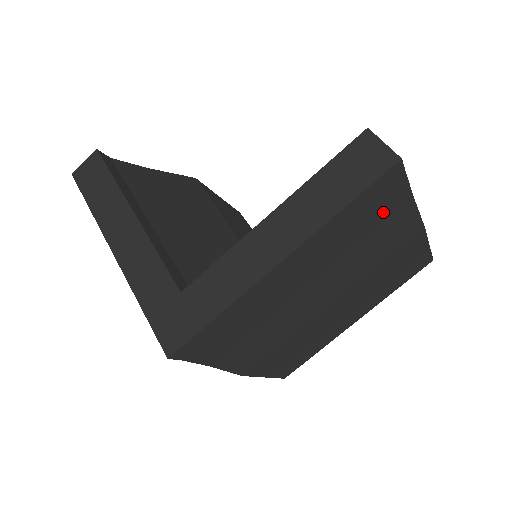
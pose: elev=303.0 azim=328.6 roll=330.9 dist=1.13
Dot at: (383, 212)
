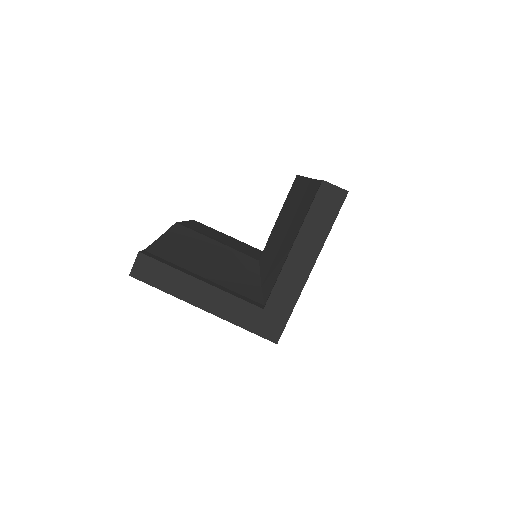
Dot at: occluded
